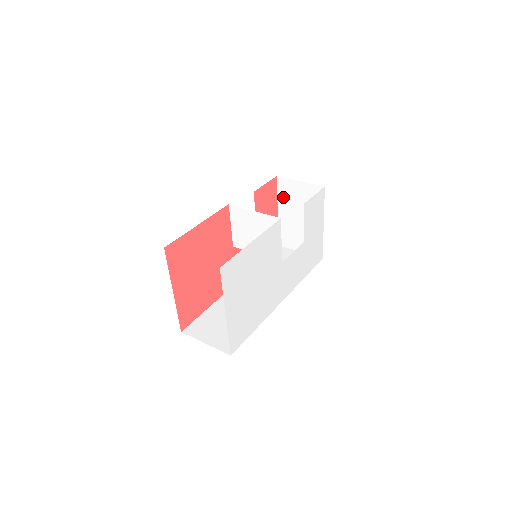
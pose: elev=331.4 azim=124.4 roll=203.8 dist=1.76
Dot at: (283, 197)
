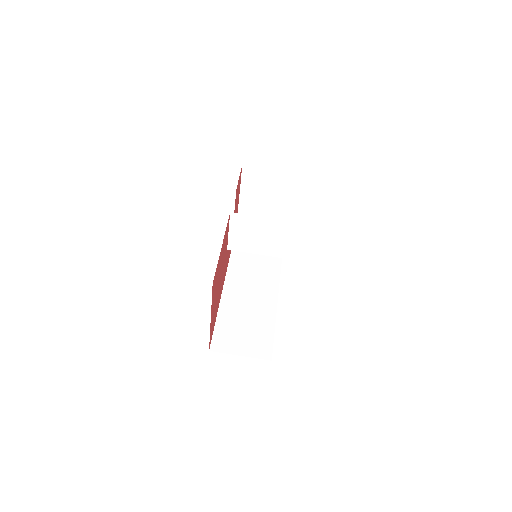
Dot at: (247, 184)
